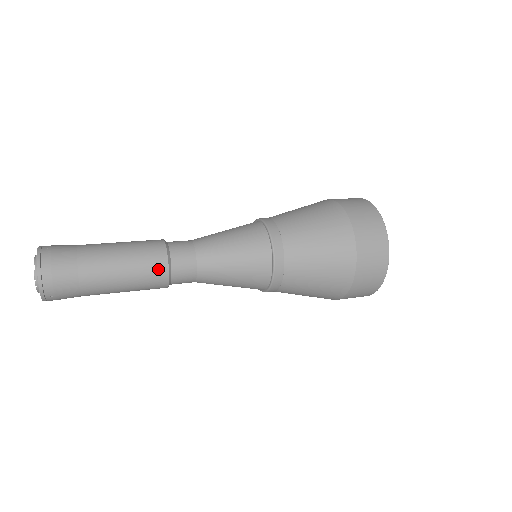
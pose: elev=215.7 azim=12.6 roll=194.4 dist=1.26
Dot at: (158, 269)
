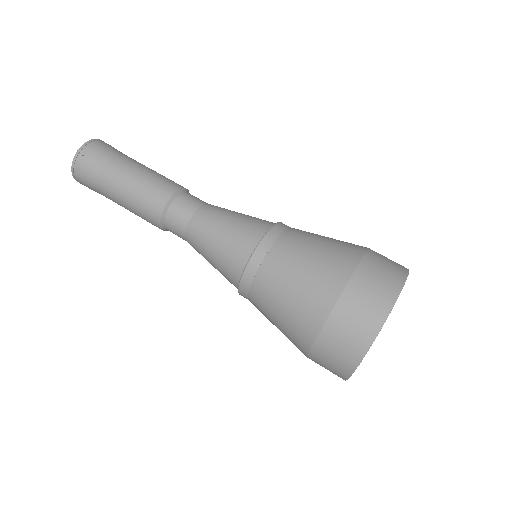
Dot at: (153, 223)
